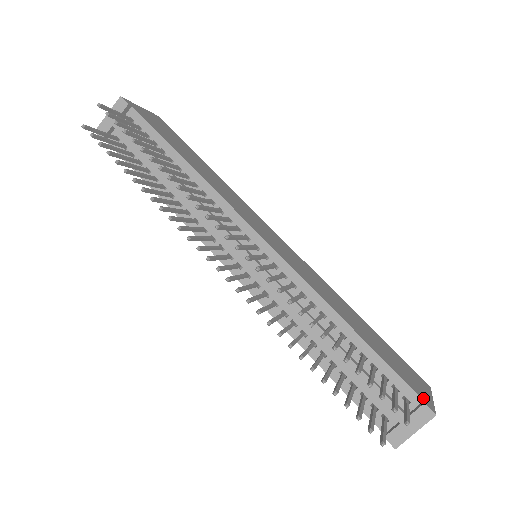
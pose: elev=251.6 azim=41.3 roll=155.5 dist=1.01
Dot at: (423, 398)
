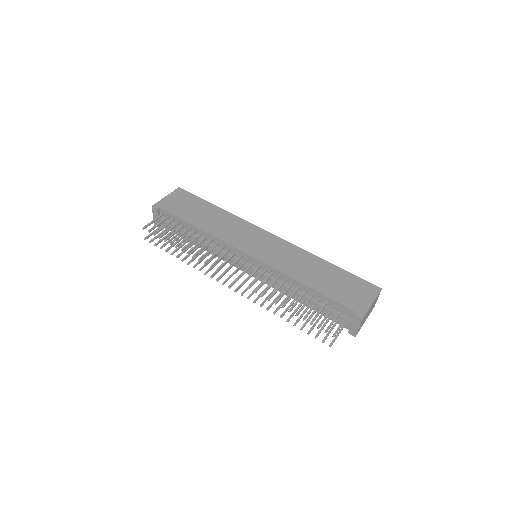
Dot at: (357, 310)
